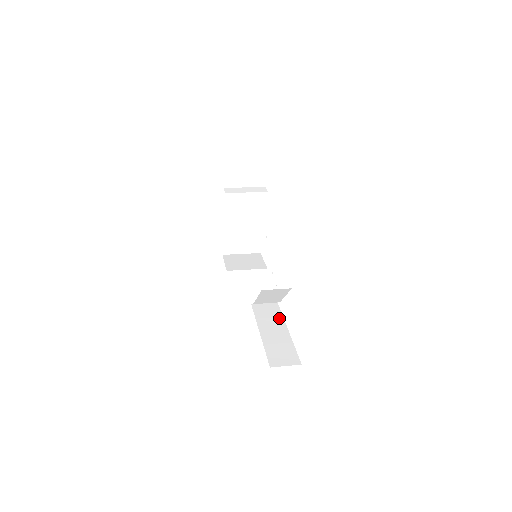
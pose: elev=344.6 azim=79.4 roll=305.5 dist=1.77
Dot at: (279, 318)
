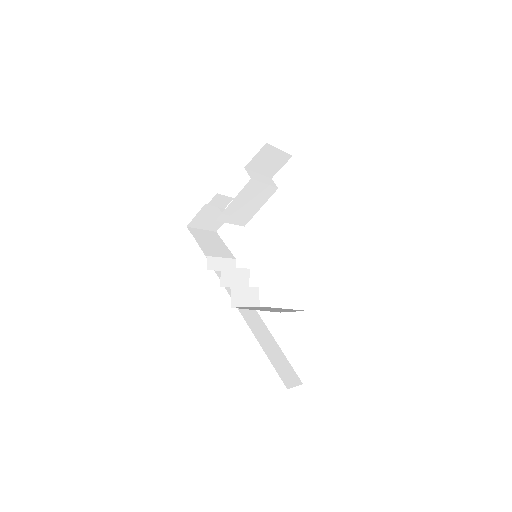
Dot at: (263, 325)
